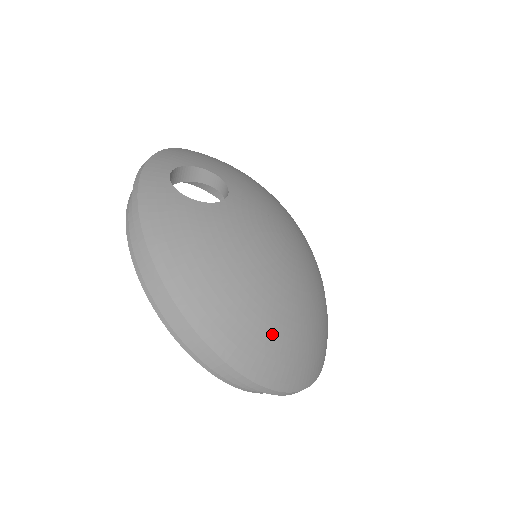
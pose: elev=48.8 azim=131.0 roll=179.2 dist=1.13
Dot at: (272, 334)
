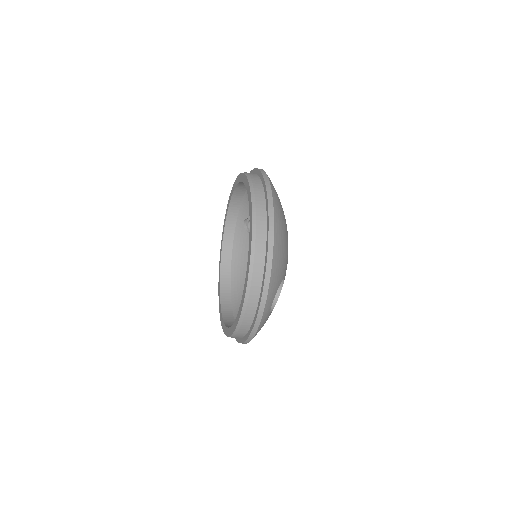
Dot at: occluded
